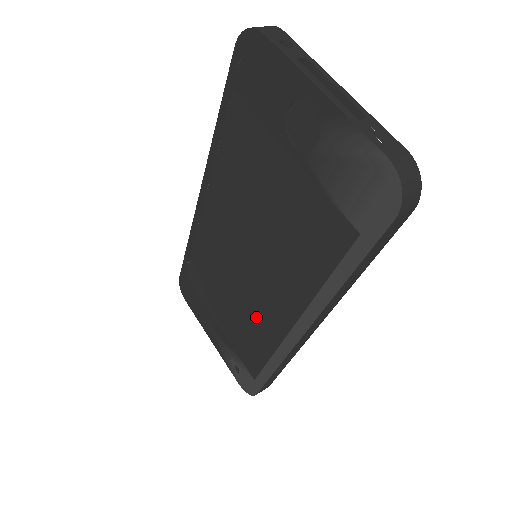
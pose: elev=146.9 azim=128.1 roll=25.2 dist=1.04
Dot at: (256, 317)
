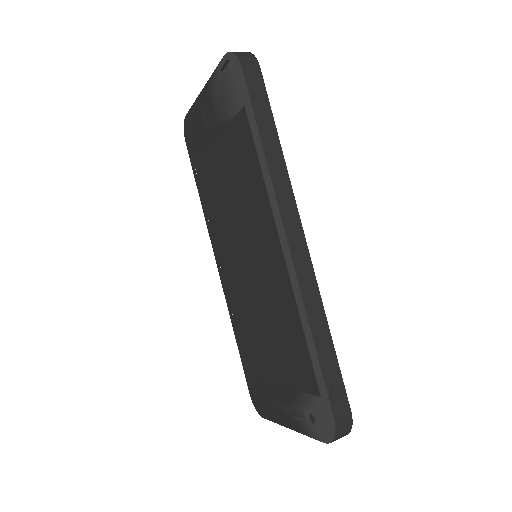
Dot at: (275, 302)
